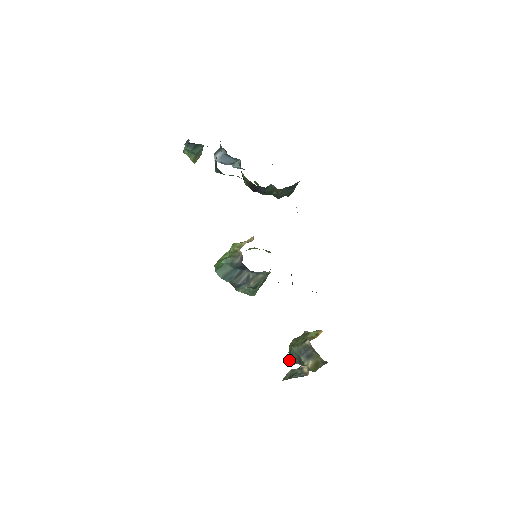
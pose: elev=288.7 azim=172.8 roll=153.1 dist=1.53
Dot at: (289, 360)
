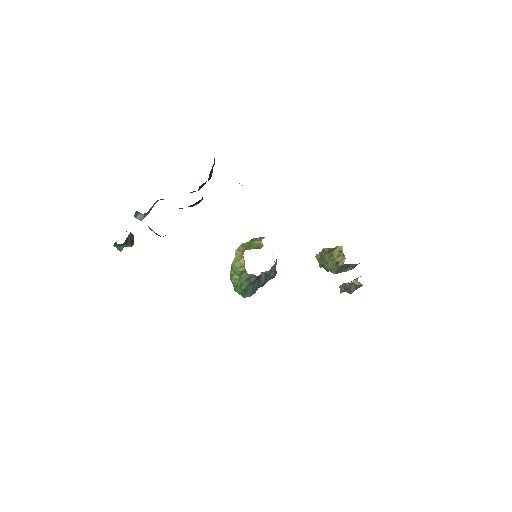
Dot at: occluded
